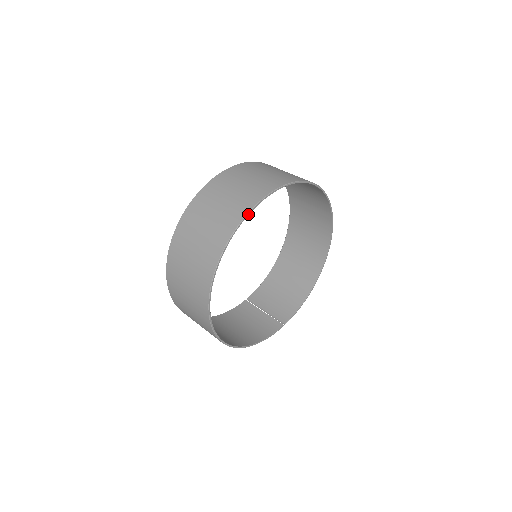
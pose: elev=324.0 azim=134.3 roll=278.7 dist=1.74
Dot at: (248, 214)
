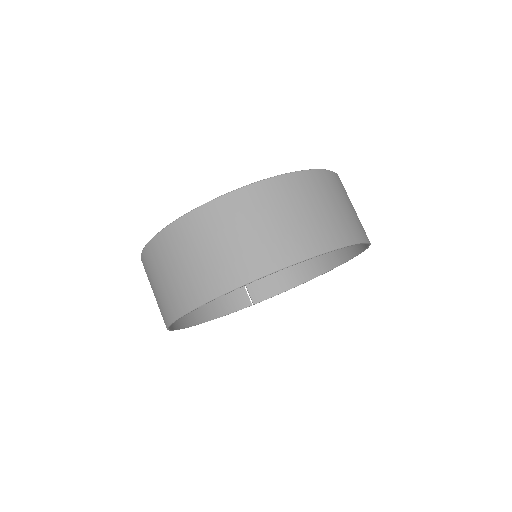
Dot at: (258, 279)
